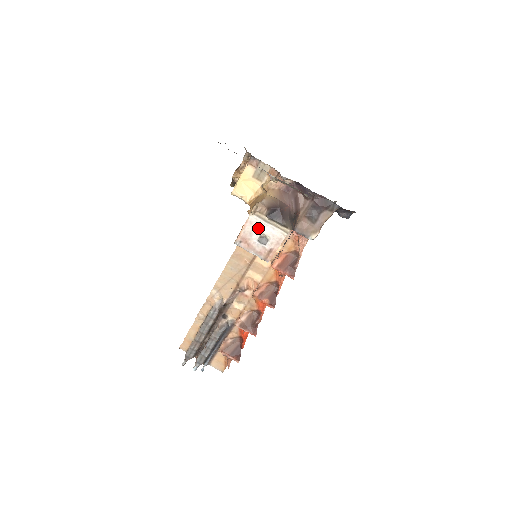
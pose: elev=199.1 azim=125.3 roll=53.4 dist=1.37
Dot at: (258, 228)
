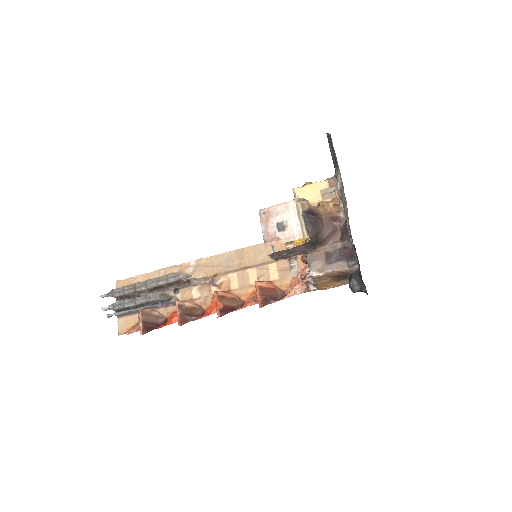
Dot at: (288, 215)
